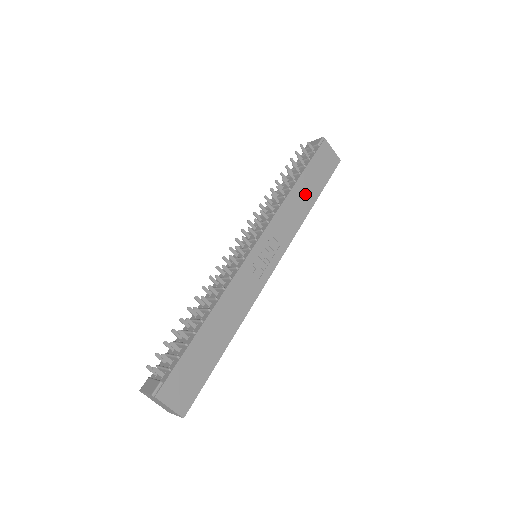
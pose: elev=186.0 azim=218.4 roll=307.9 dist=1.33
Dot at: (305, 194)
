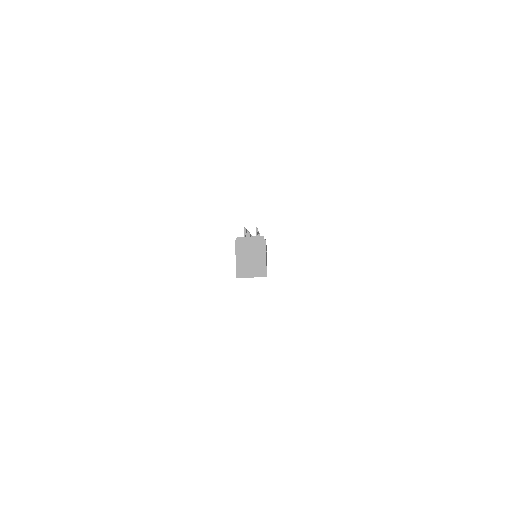
Dot at: occluded
